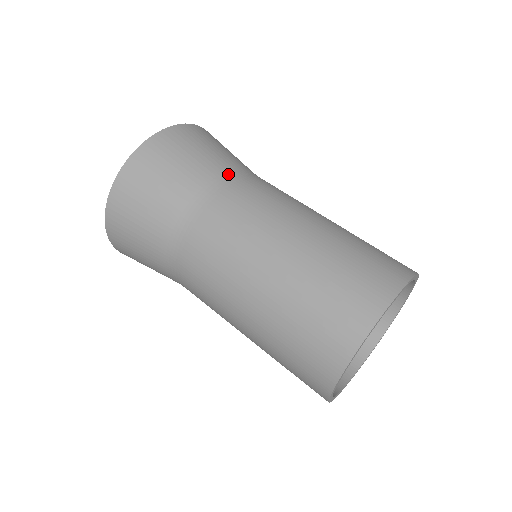
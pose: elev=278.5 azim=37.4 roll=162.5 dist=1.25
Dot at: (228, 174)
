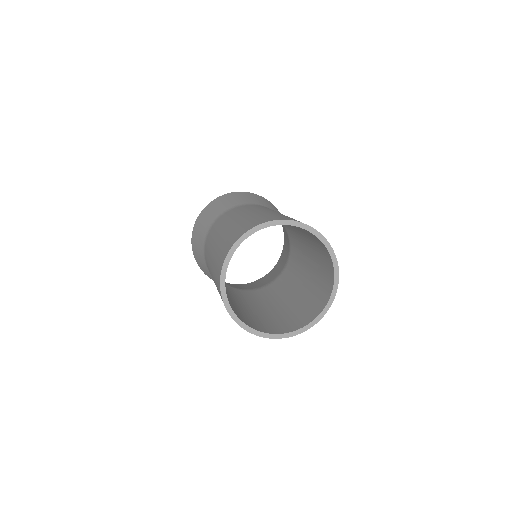
Dot at: (250, 204)
